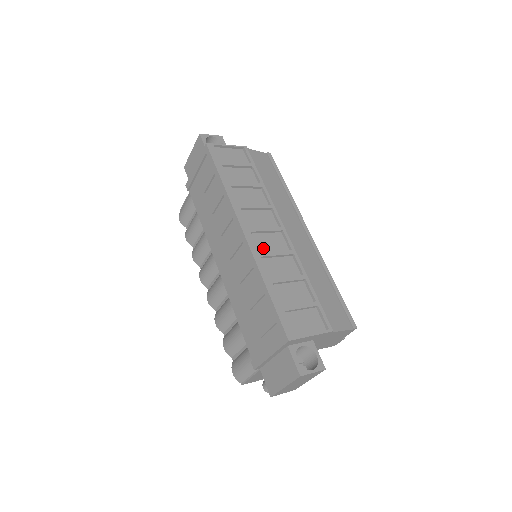
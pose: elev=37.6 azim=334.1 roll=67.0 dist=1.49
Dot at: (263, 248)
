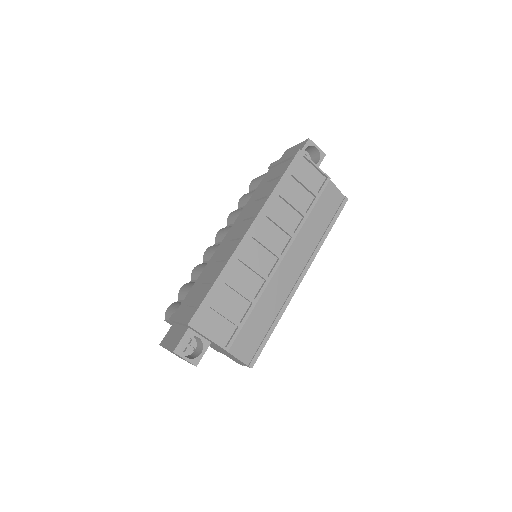
Dot at: (249, 255)
